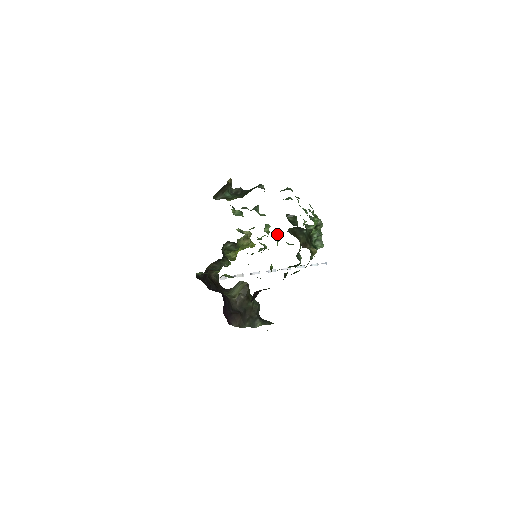
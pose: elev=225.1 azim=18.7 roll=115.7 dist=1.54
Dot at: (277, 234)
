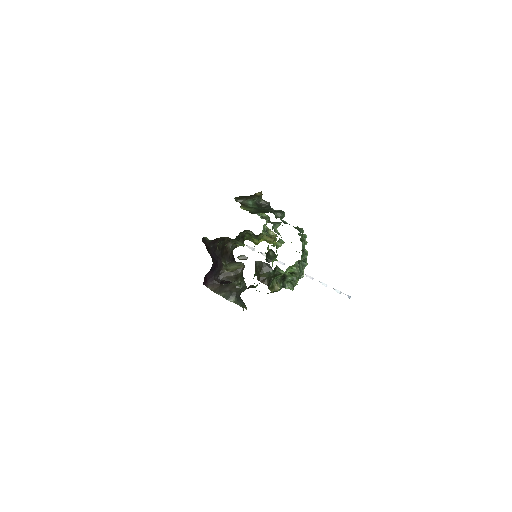
Dot at: (244, 259)
